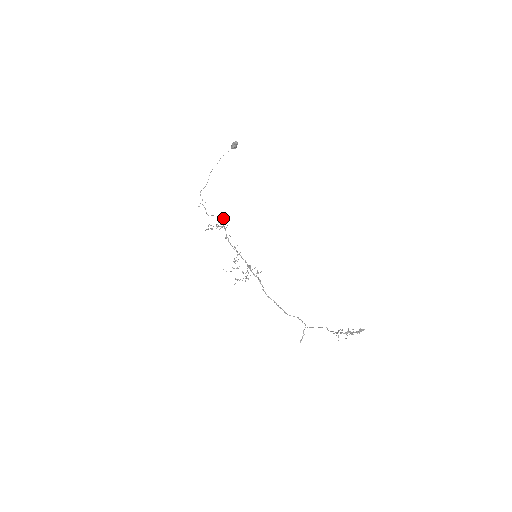
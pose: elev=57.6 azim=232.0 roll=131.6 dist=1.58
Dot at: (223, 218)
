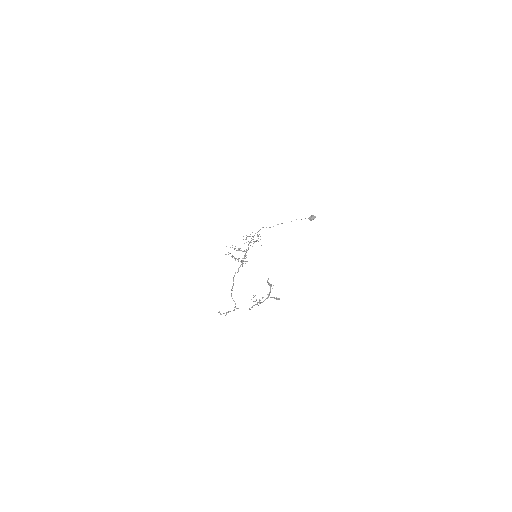
Dot at: occluded
